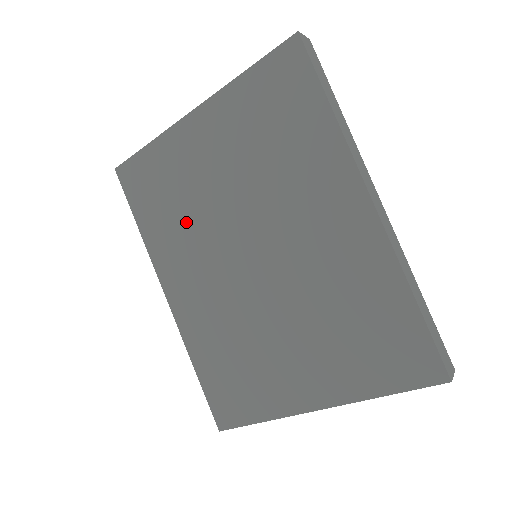
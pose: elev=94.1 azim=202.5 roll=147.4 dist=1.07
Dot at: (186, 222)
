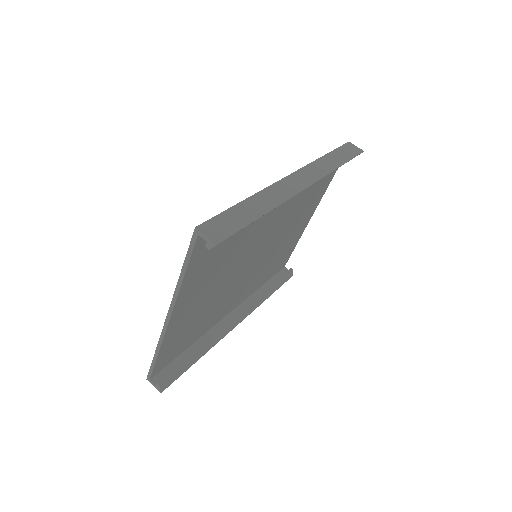
Dot at: occluded
